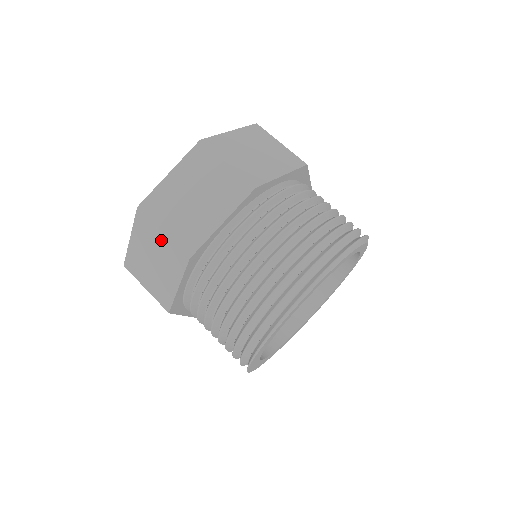
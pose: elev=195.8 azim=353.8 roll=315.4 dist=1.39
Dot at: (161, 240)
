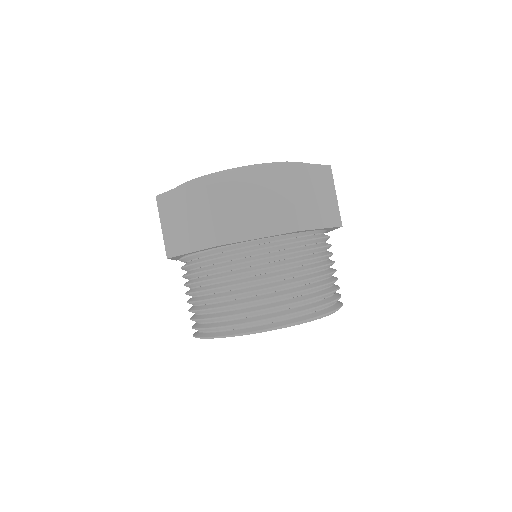
Dot at: (204, 214)
